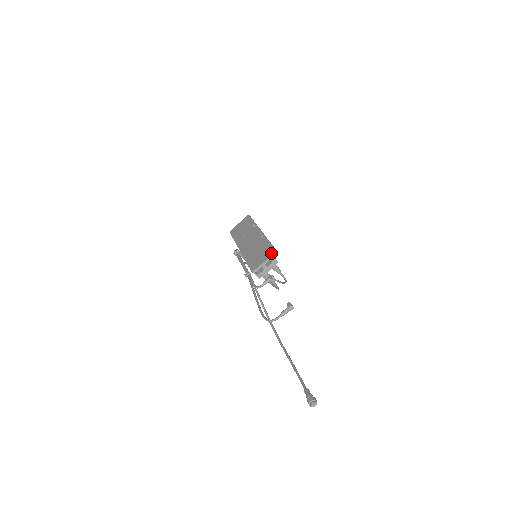
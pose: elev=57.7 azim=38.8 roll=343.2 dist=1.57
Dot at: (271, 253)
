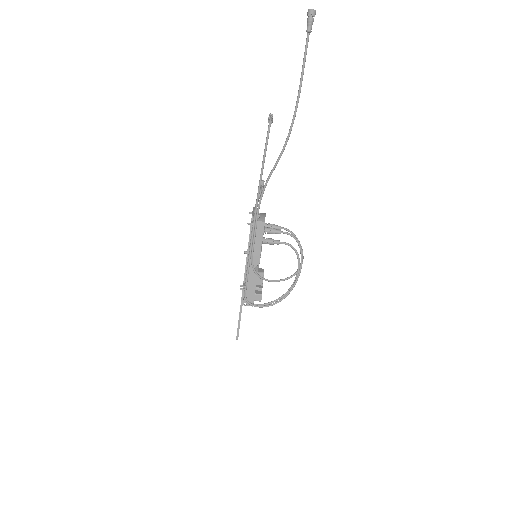
Dot at: occluded
